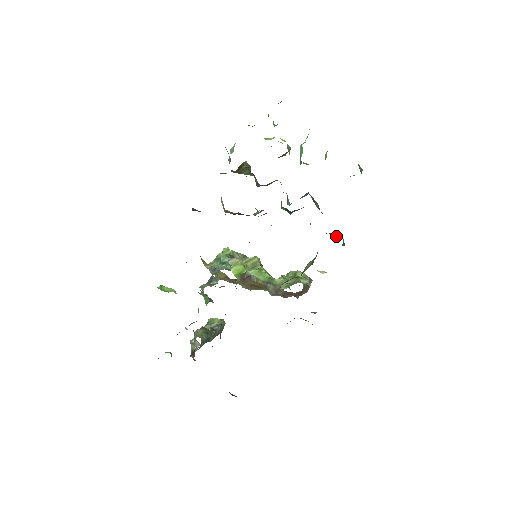
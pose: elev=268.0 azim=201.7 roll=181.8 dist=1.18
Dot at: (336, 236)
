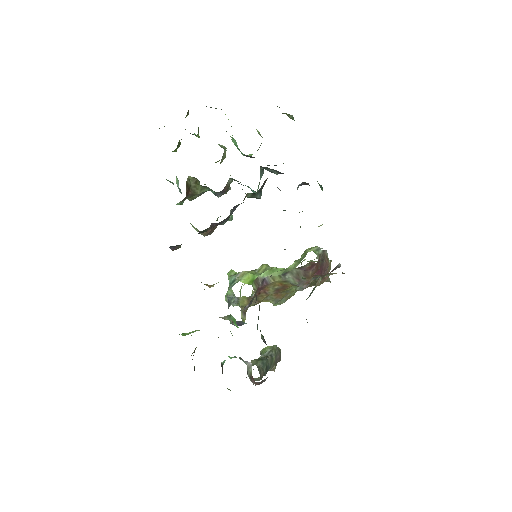
Dot at: (308, 183)
